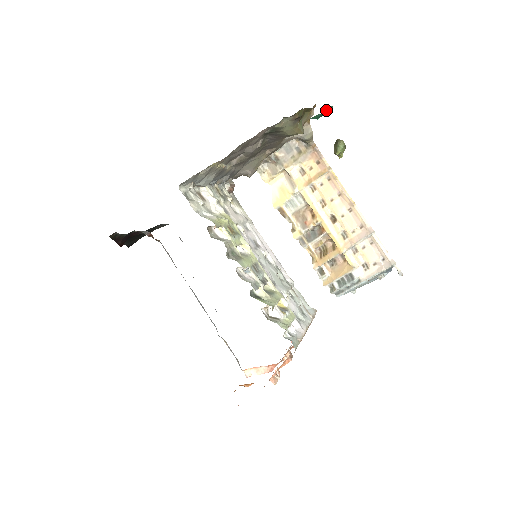
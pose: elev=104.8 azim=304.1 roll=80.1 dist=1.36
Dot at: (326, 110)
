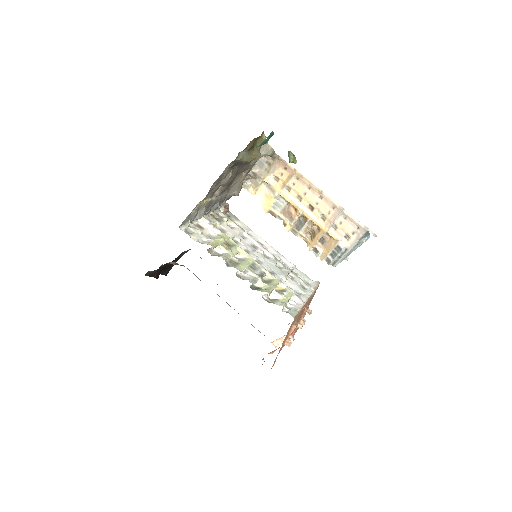
Dot at: (269, 136)
